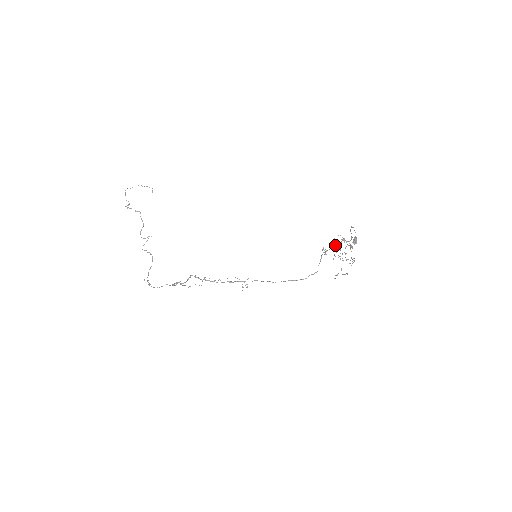
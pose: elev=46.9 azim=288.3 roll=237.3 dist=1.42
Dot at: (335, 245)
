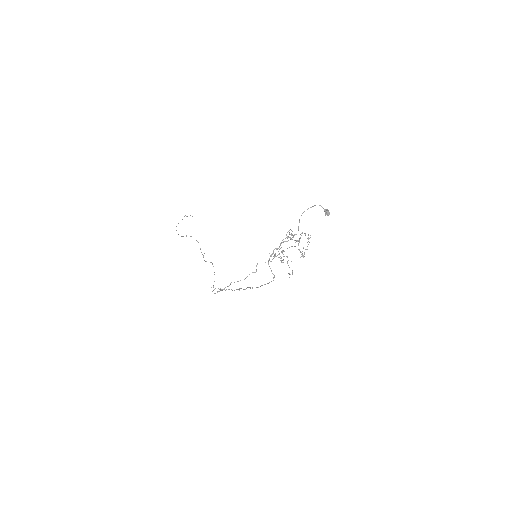
Dot at: (272, 253)
